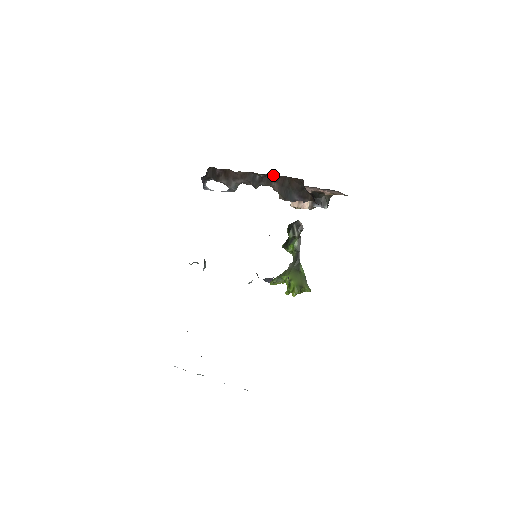
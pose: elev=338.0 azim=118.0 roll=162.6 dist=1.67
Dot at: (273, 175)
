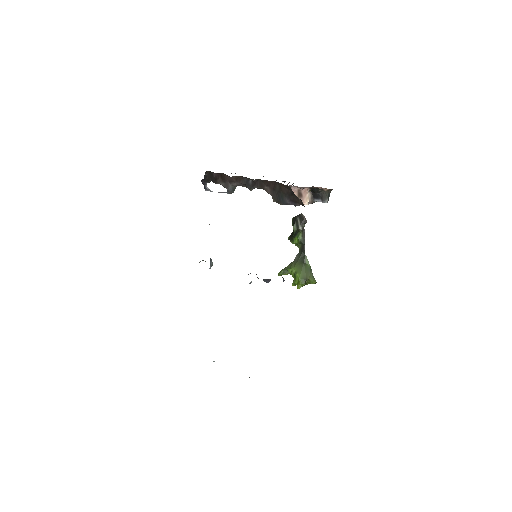
Dot at: (264, 180)
